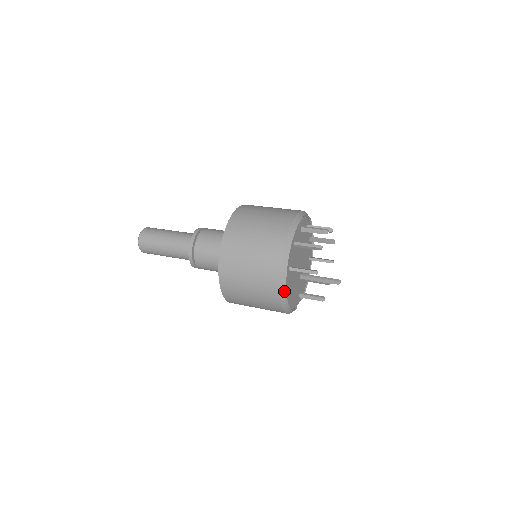
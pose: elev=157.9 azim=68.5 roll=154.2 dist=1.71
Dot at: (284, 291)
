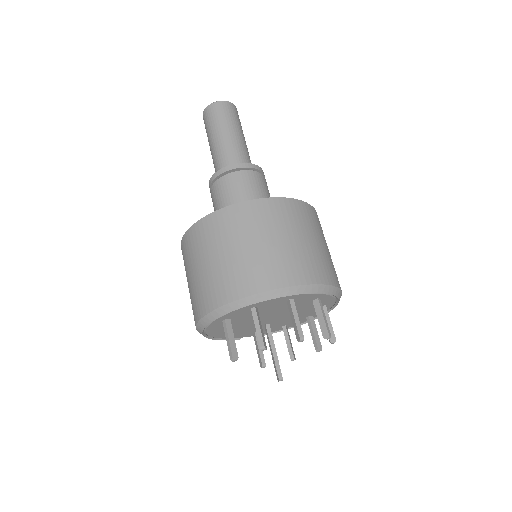
Dot at: (201, 329)
